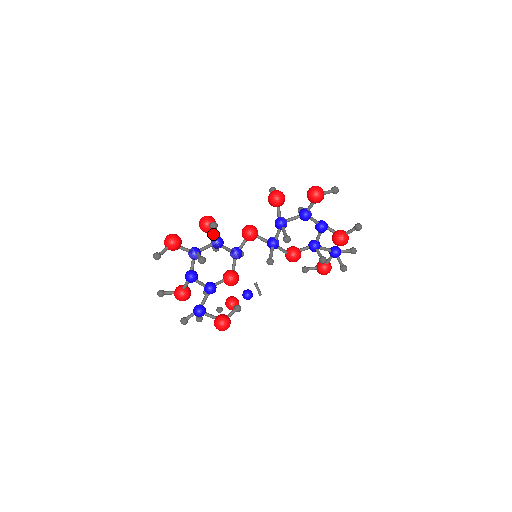
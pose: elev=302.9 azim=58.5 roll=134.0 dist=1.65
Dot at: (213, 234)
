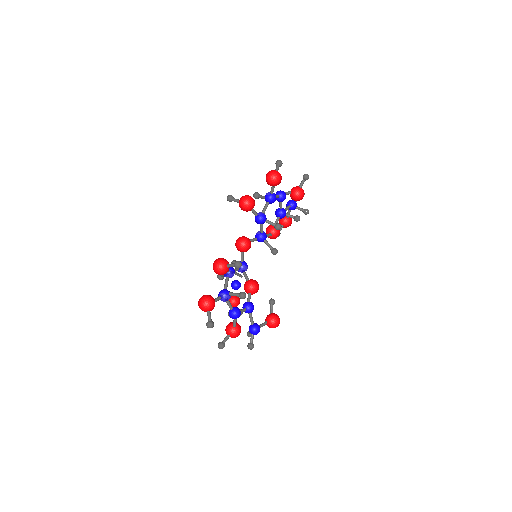
Dot at: occluded
